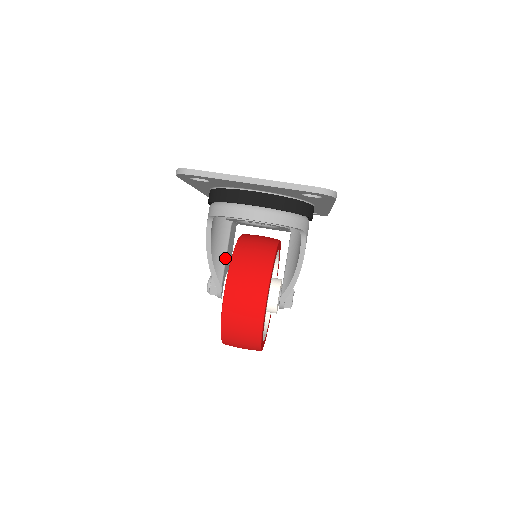
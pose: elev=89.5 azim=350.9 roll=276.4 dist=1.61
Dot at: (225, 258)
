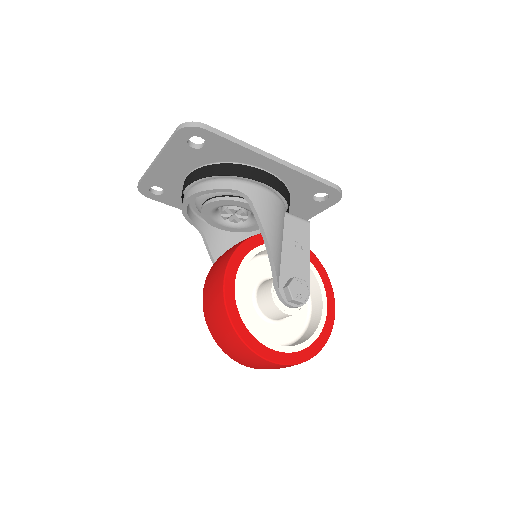
Dot at: occluded
